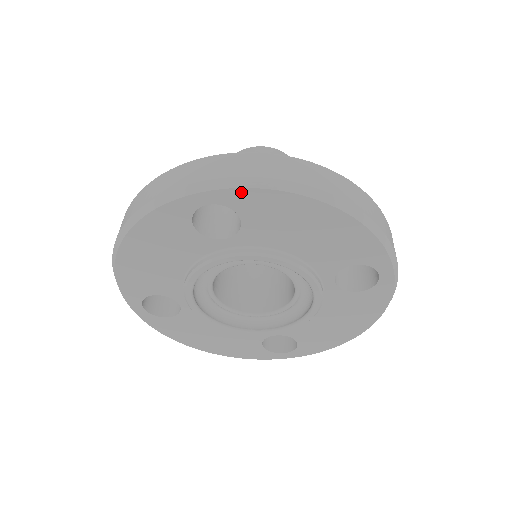
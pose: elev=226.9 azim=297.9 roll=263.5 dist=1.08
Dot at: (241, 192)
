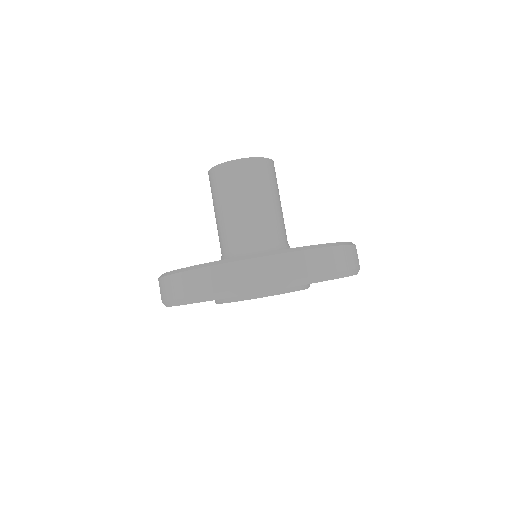
Dot at: occluded
